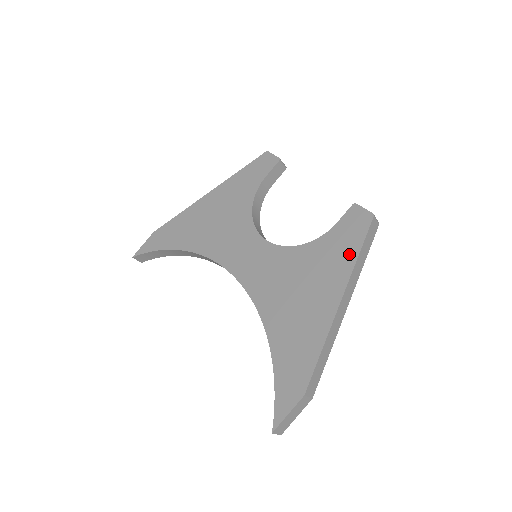
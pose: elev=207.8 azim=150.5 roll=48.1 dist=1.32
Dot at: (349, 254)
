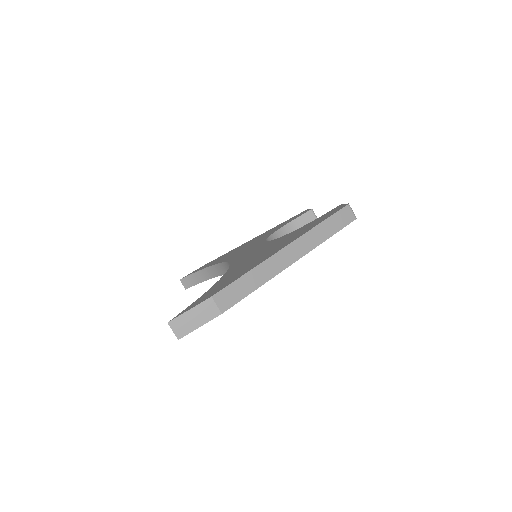
Dot at: (314, 225)
